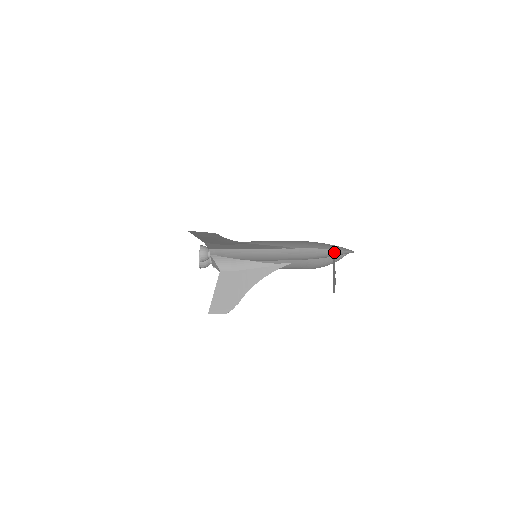
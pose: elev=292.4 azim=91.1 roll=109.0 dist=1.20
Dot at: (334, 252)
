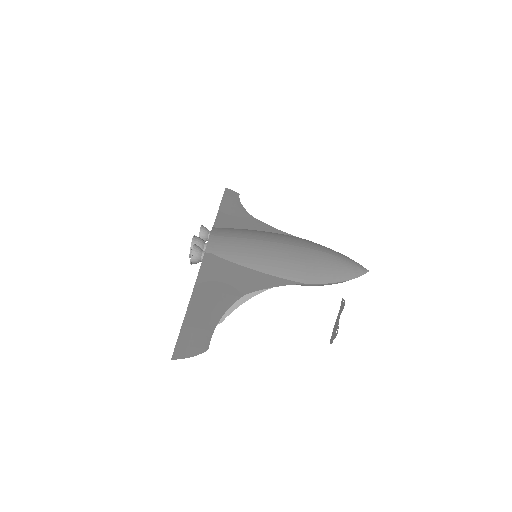
Dot at: (343, 306)
